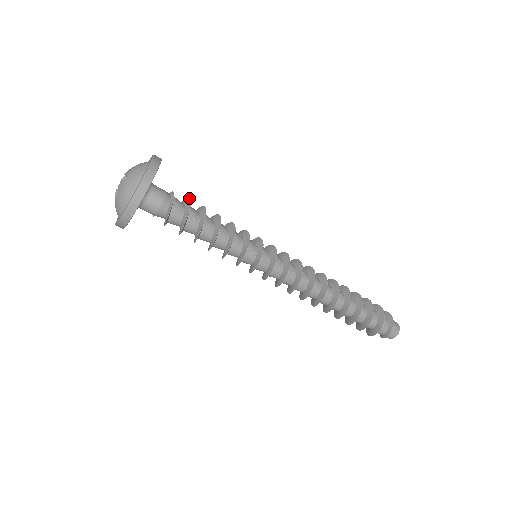
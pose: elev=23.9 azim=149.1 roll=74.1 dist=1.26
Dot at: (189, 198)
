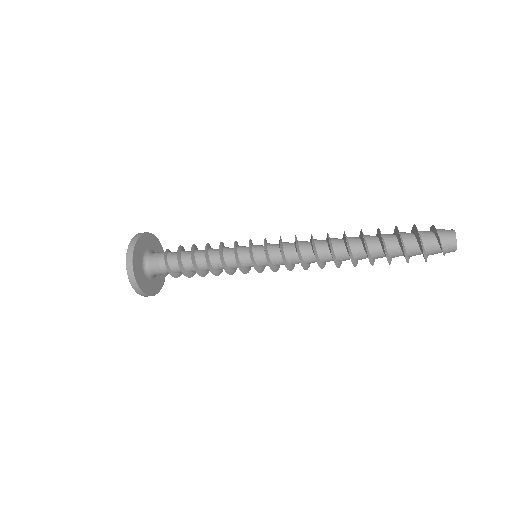
Dot at: (181, 246)
